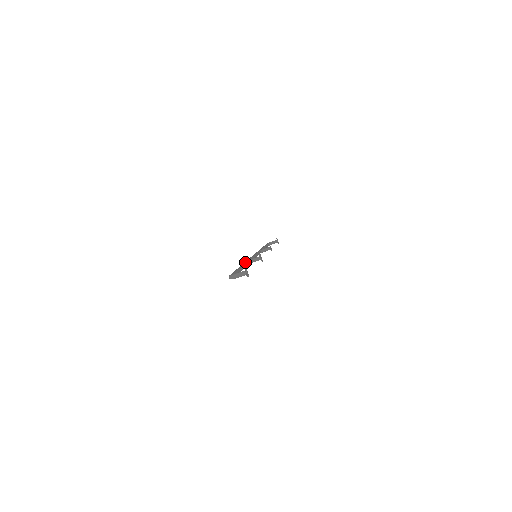
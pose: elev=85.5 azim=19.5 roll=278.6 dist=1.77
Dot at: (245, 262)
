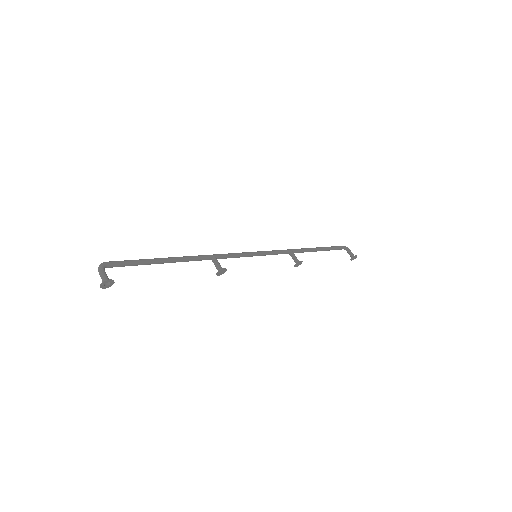
Dot at: (199, 257)
